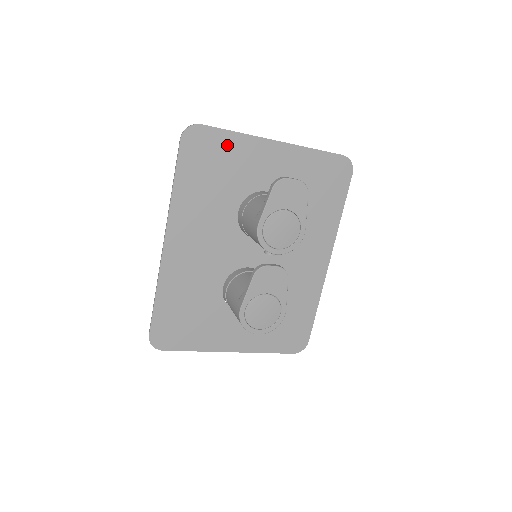
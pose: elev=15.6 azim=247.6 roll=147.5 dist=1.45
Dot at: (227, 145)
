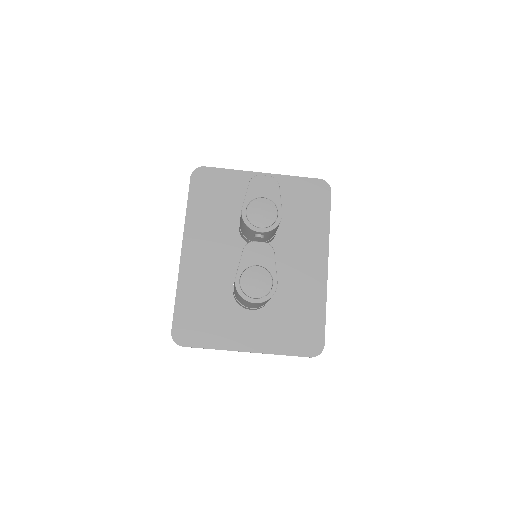
Dot at: (225, 178)
